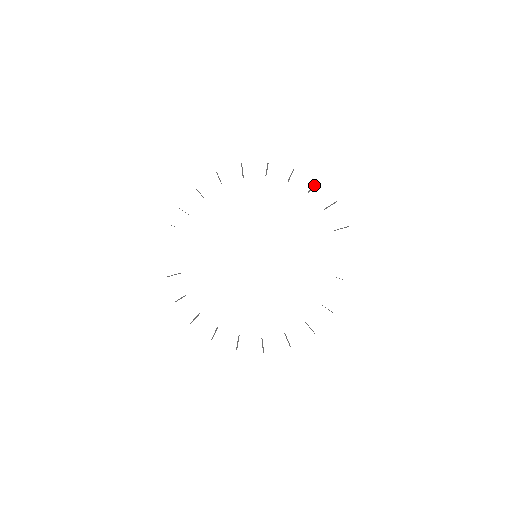
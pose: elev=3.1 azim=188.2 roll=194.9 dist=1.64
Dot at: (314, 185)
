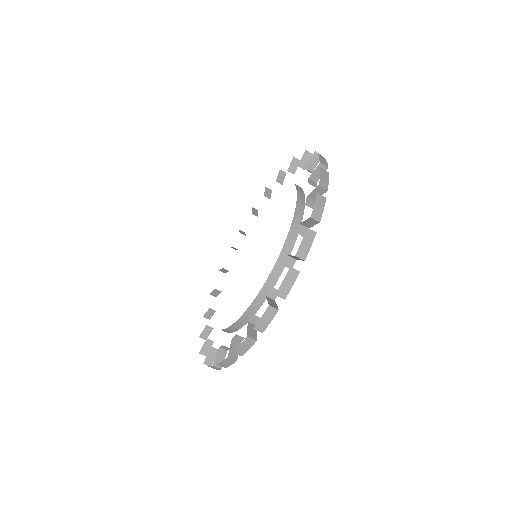
Dot at: occluded
